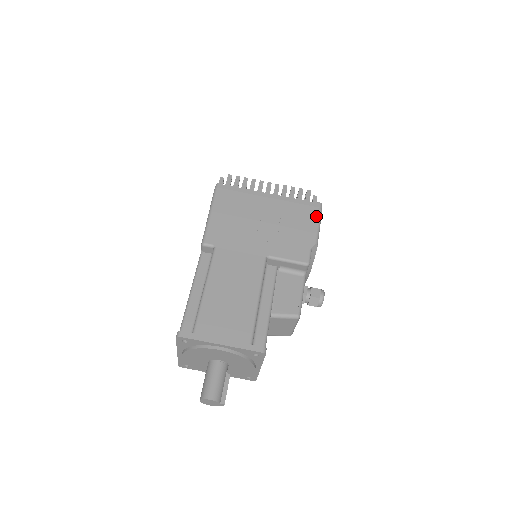
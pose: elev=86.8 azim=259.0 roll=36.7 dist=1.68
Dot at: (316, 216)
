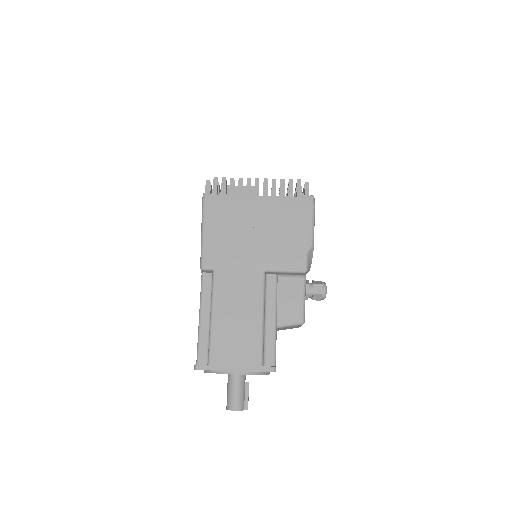
Dot at: (309, 214)
